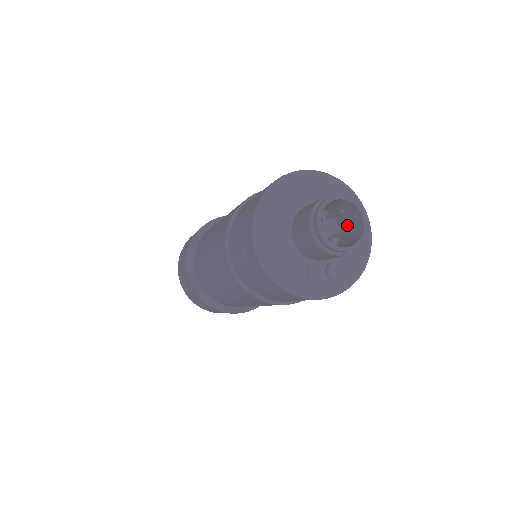
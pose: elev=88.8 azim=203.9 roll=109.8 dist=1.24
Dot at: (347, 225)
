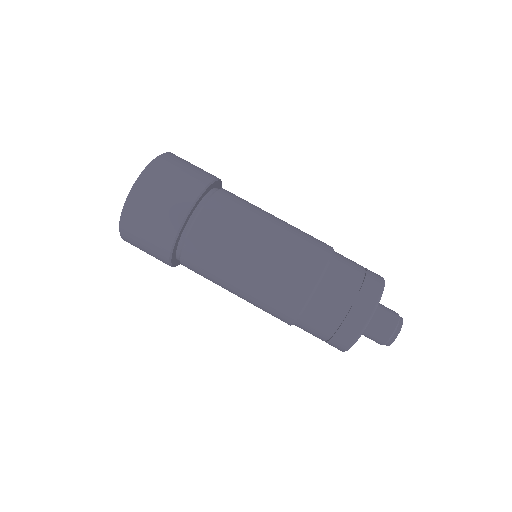
Dot at: occluded
